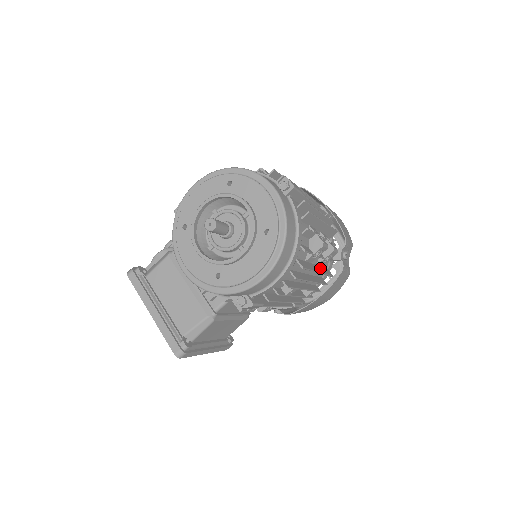
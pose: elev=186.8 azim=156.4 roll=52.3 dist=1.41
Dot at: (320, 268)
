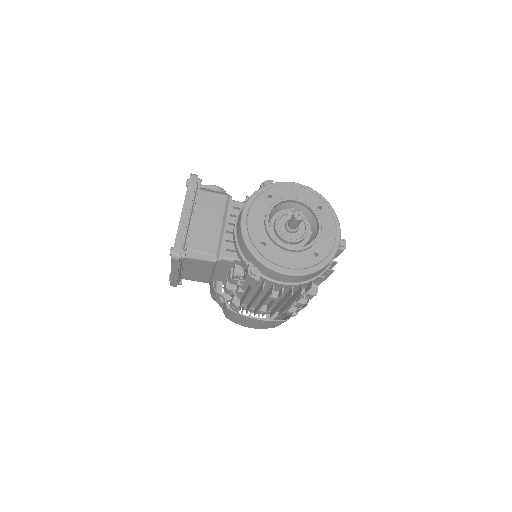
Dot at: occluded
